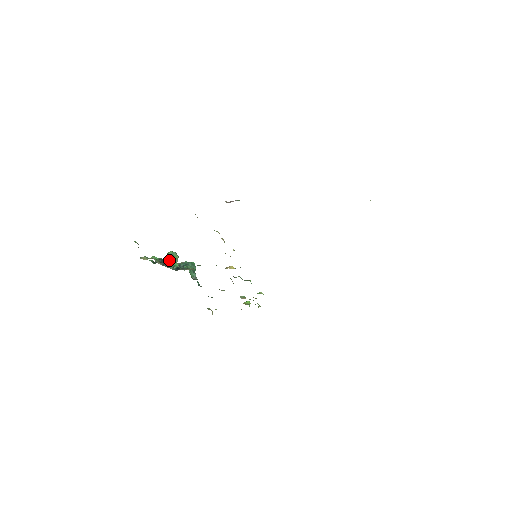
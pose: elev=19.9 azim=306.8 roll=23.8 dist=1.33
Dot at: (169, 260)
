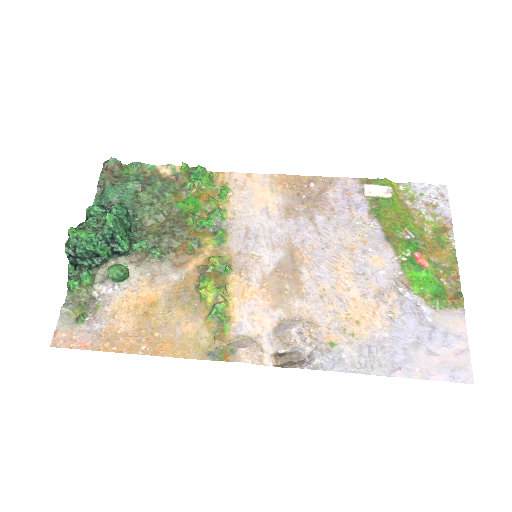
Dot at: (93, 254)
